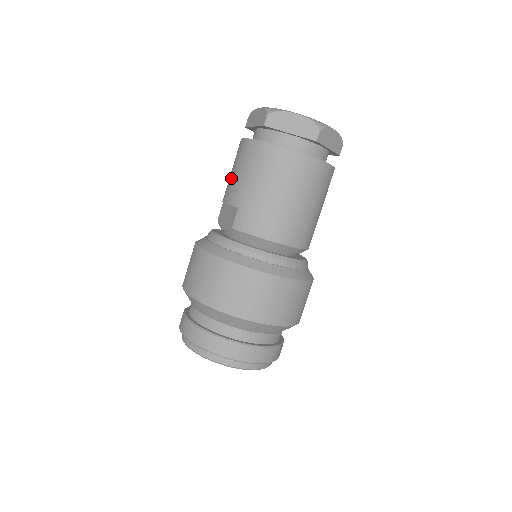
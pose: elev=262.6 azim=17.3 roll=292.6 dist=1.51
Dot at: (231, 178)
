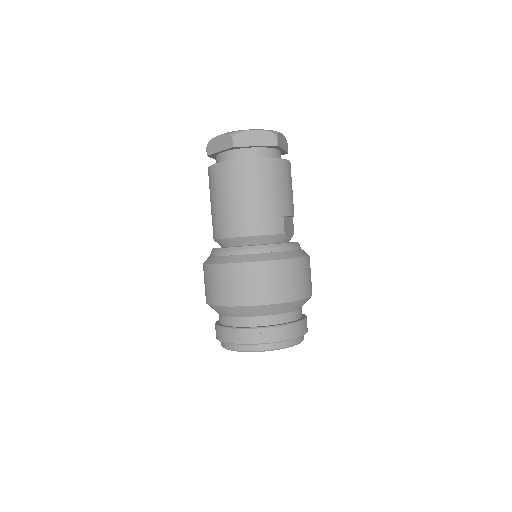
Dot at: occluded
